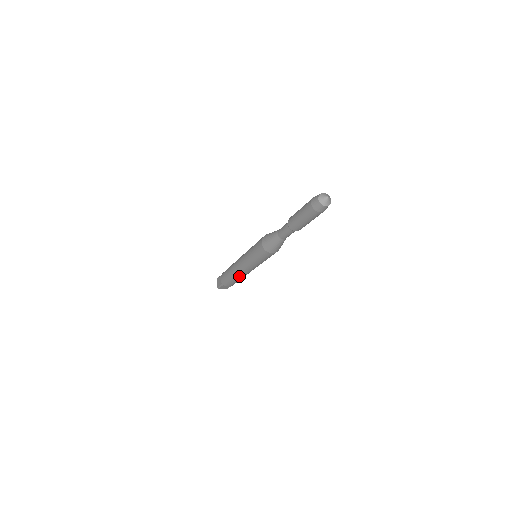
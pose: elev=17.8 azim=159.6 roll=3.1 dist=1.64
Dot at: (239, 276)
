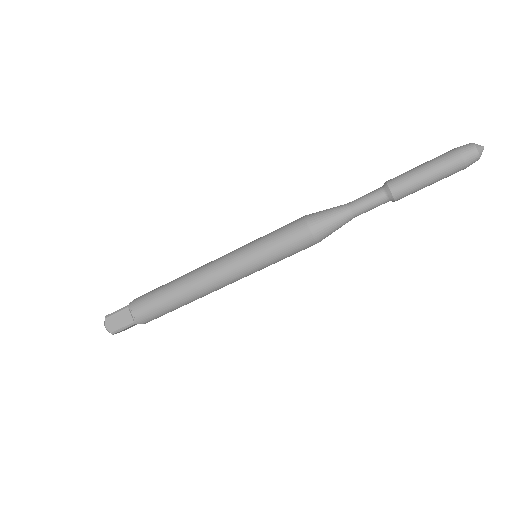
Dot at: (188, 283)
